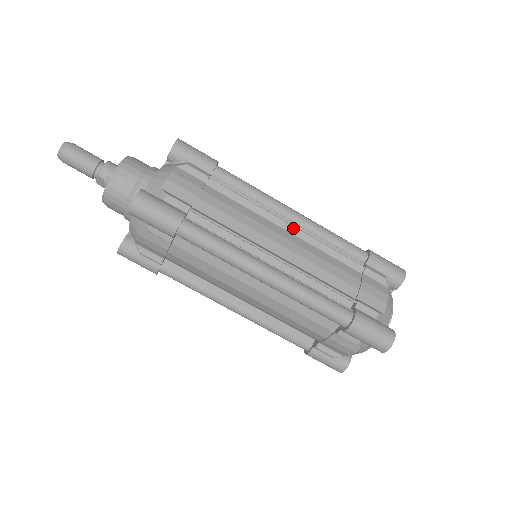
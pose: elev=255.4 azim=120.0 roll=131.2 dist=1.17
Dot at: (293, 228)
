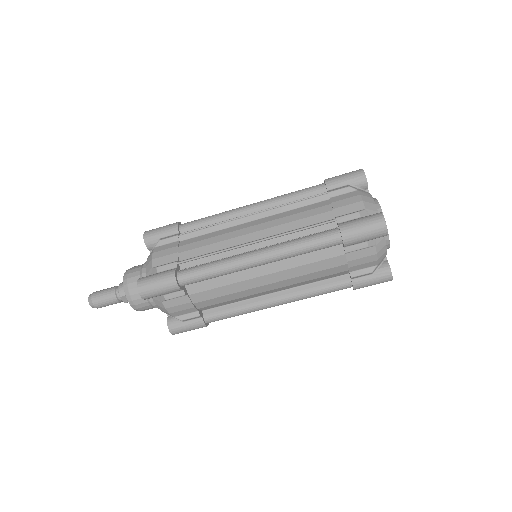
Dot at: (256, 215)
